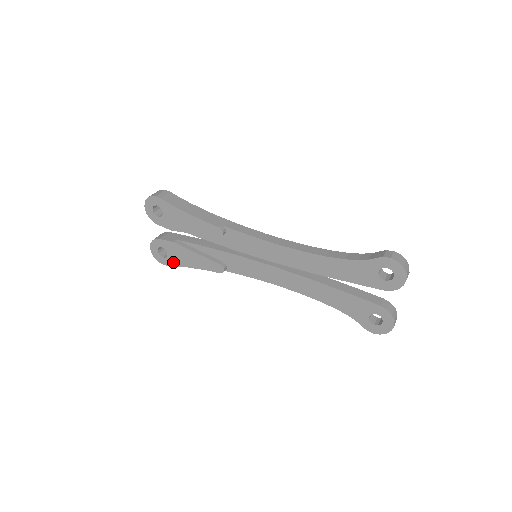
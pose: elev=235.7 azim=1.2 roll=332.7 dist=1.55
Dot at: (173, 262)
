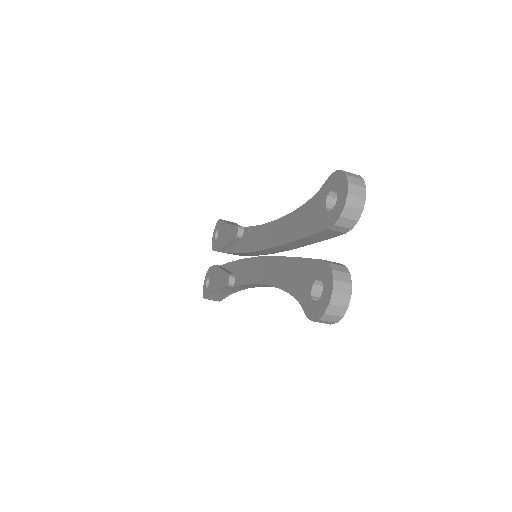
Dot at: (209, 291)
